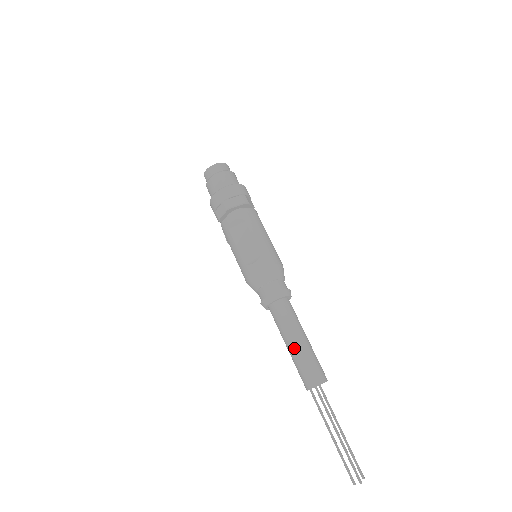
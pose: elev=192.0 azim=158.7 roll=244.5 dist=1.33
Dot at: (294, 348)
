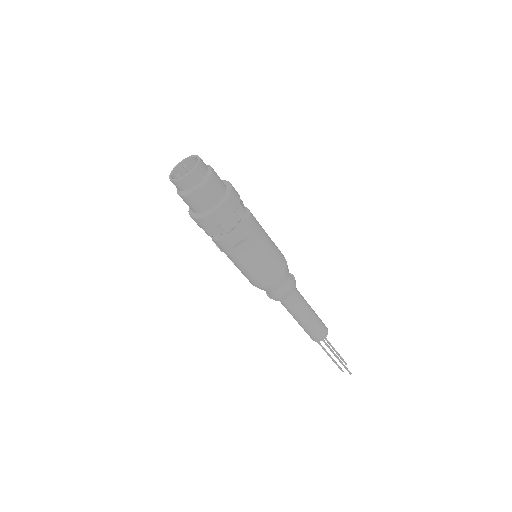
Dot at: (306, 323)
